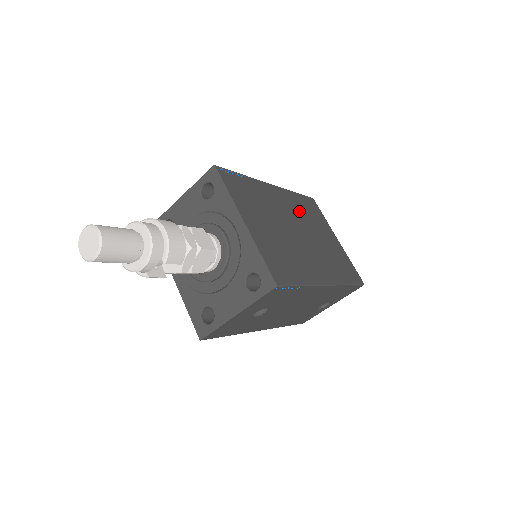
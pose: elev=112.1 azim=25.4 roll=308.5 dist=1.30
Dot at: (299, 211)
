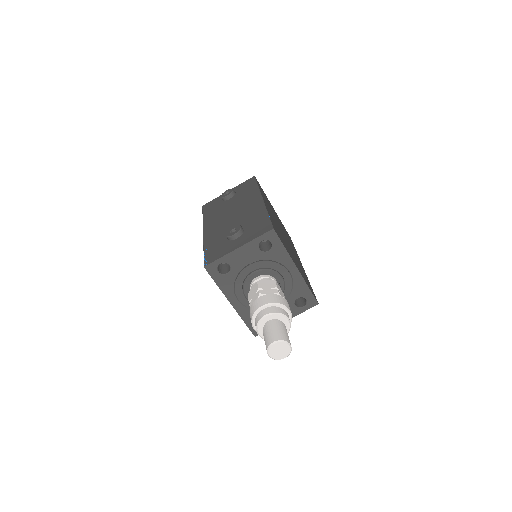
Dot at: (270, 208)
